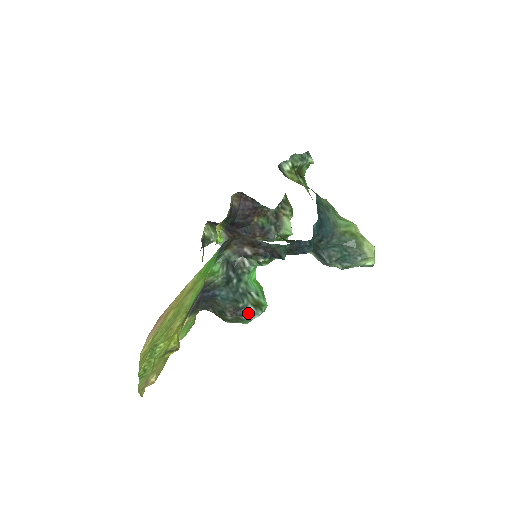
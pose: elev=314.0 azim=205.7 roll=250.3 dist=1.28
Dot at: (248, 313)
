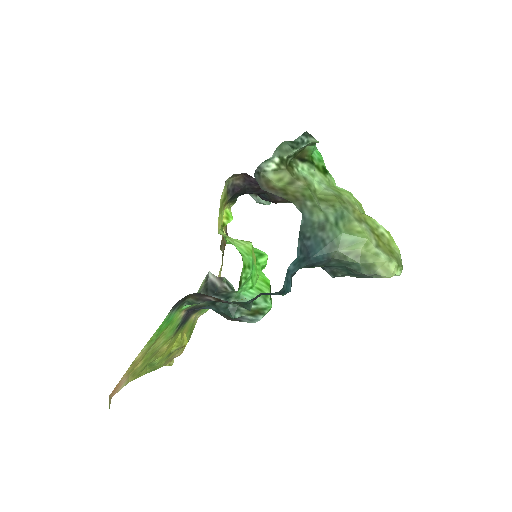
Dot at: (246, 320)
